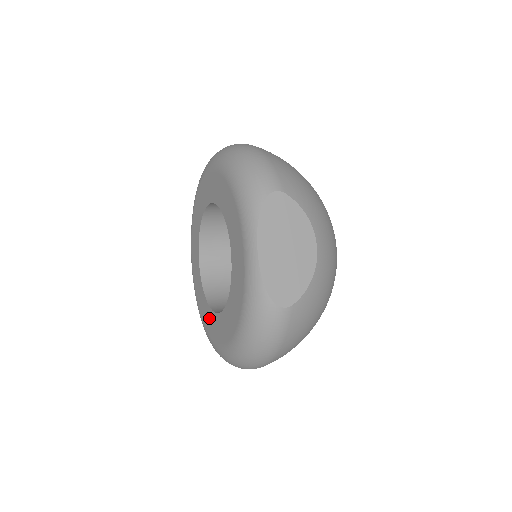
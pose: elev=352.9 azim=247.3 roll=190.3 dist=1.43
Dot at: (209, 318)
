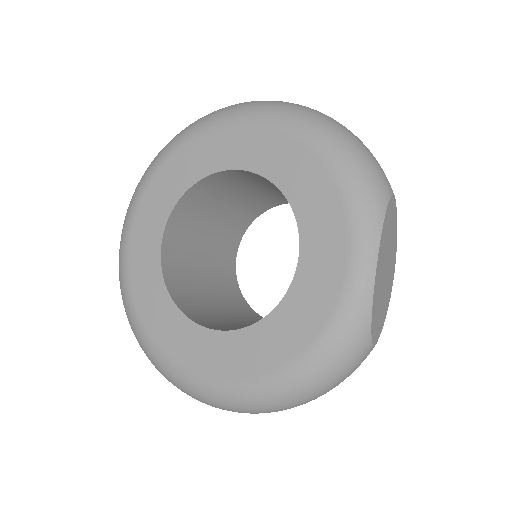
Dot at: (179, 332)
